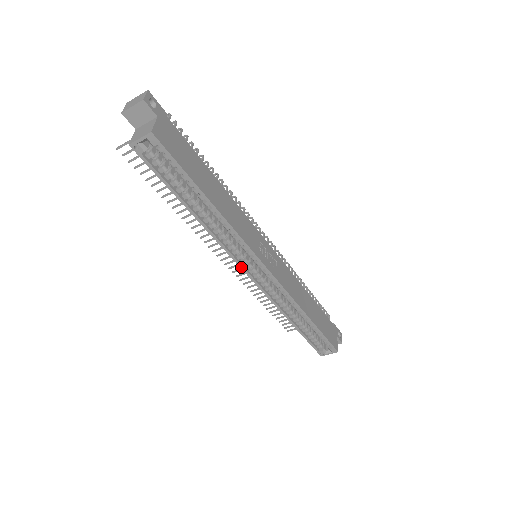
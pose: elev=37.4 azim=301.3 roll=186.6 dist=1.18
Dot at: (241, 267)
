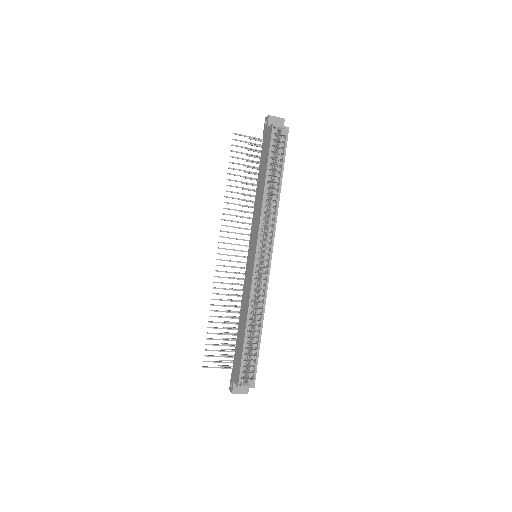
Dot at: (257, 246)
